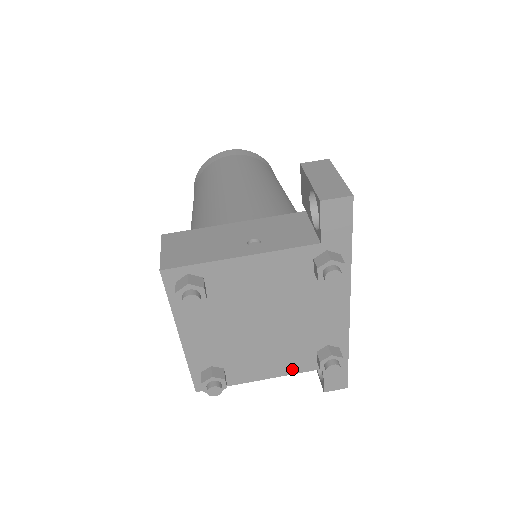
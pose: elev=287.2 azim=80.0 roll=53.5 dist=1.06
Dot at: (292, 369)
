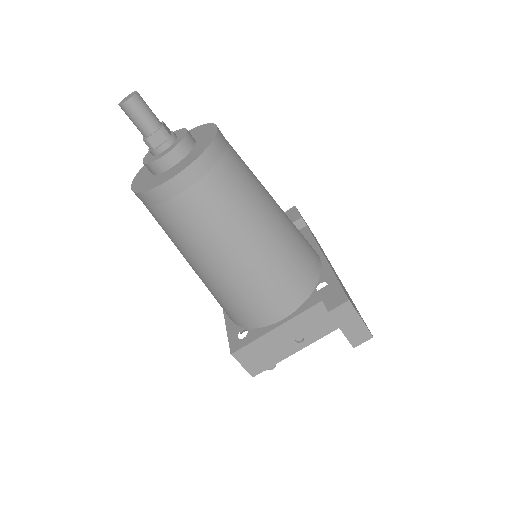
Dot at: occluded
